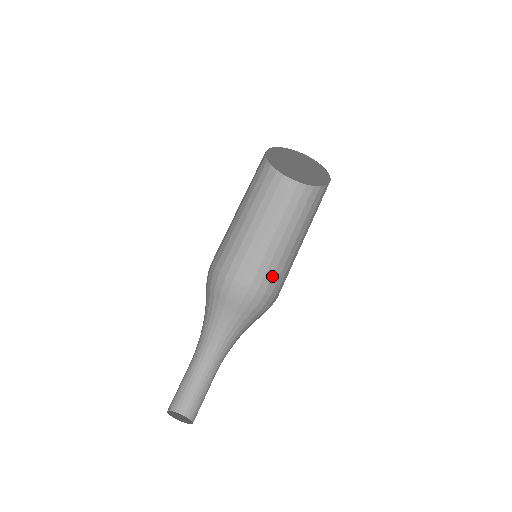
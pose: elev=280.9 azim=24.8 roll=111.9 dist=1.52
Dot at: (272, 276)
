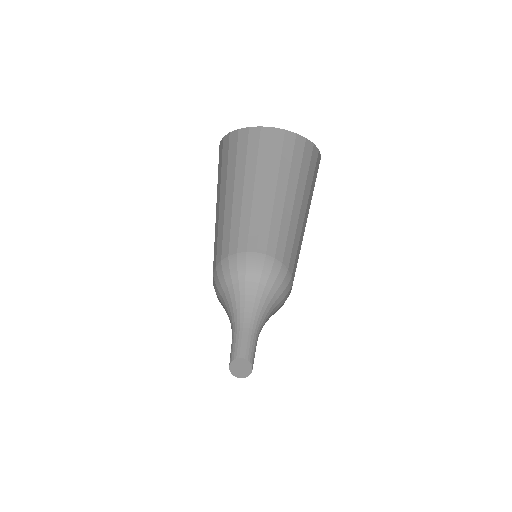
Dot at: (258, 237)
